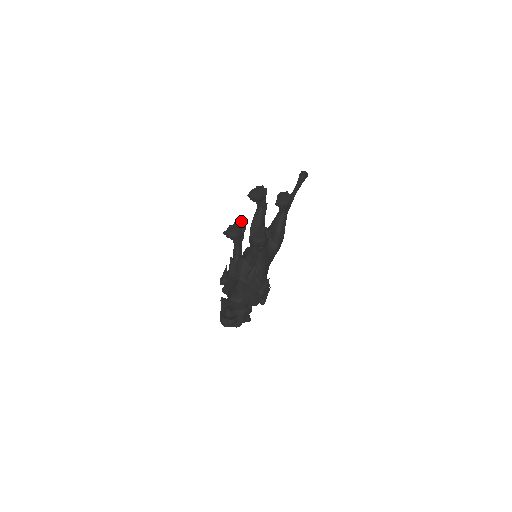
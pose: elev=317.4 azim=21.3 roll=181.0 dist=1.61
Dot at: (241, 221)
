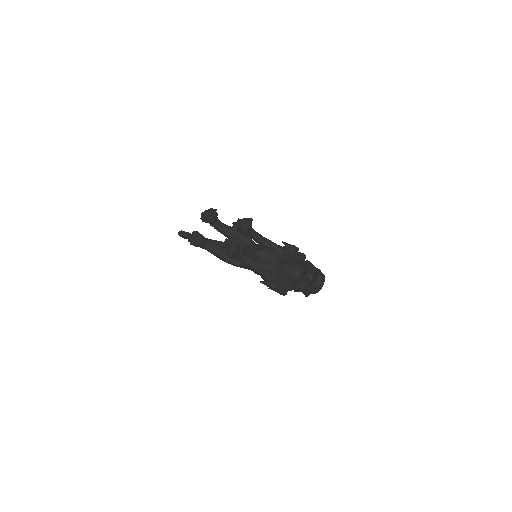
Dot at: (222, 243)
